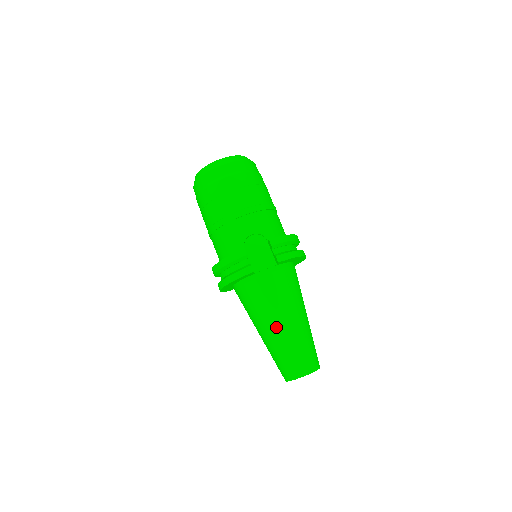
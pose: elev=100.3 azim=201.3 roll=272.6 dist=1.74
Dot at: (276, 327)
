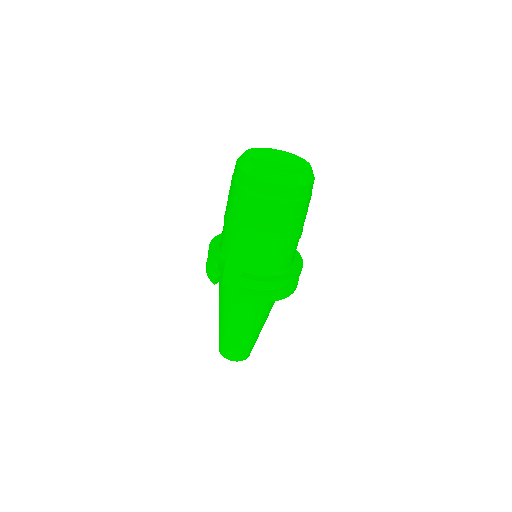
Dot at: (222, 320)
